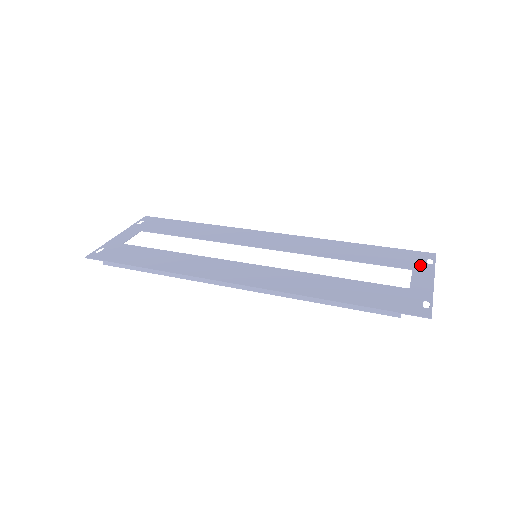
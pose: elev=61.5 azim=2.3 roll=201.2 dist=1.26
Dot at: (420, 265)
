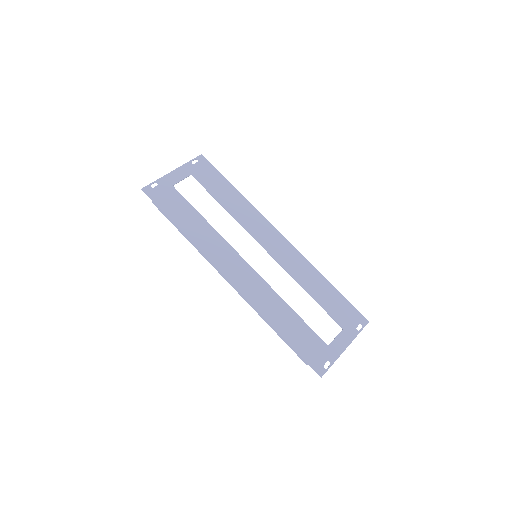
Dot at: (351, 328)
